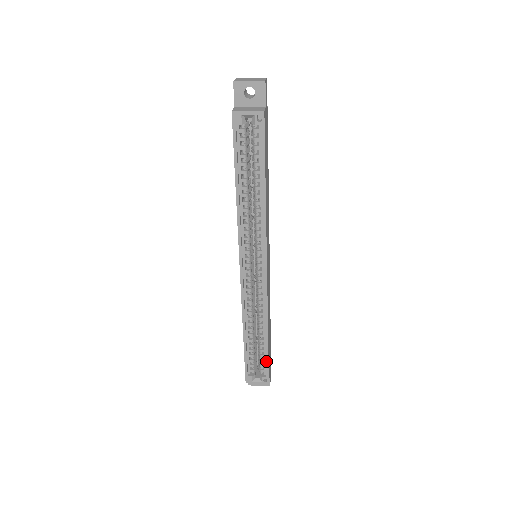
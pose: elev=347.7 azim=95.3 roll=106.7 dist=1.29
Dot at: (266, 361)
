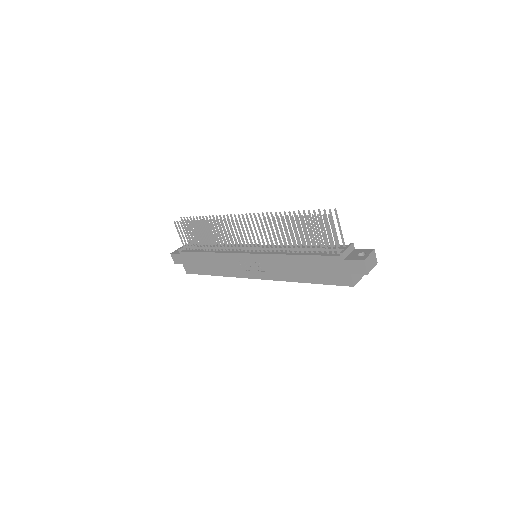
Dot at: occluded
